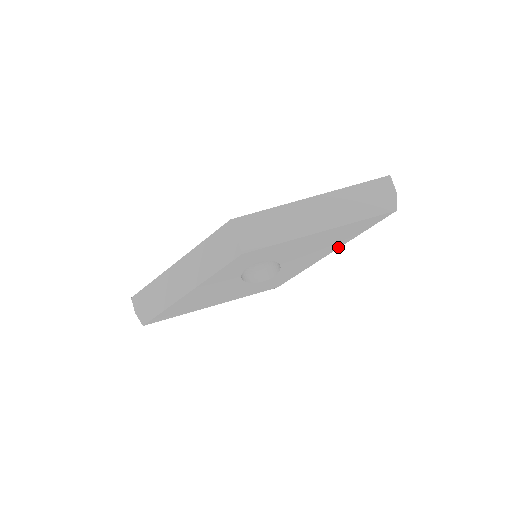
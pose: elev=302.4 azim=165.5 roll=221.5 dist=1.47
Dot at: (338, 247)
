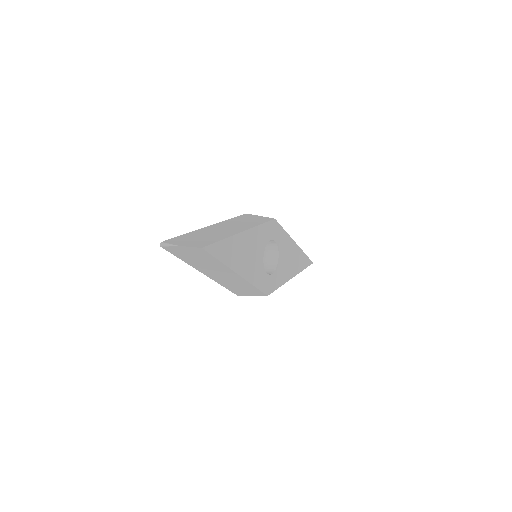
Dot at: (295, 275)
